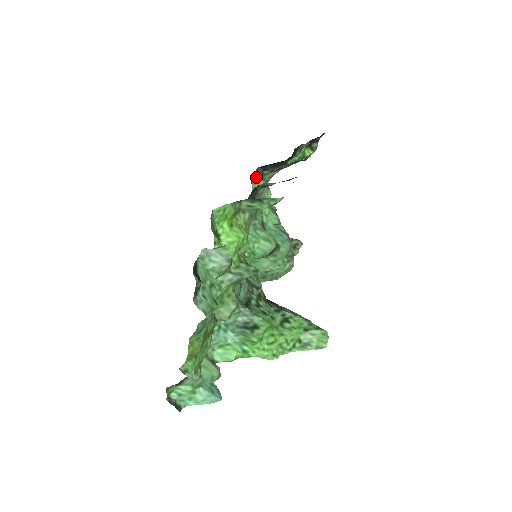
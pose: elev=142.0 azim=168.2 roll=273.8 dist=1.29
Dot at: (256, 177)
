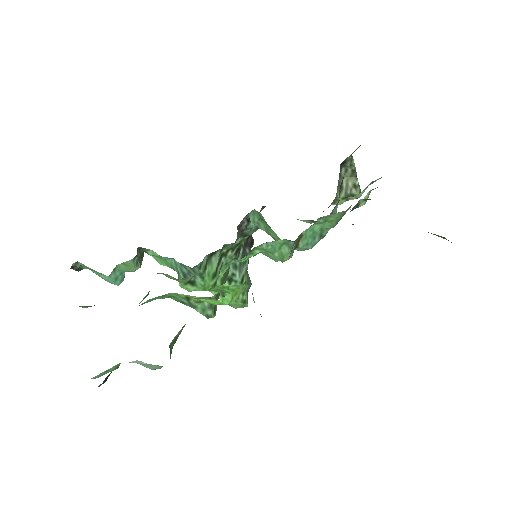
Dot at: occluded
